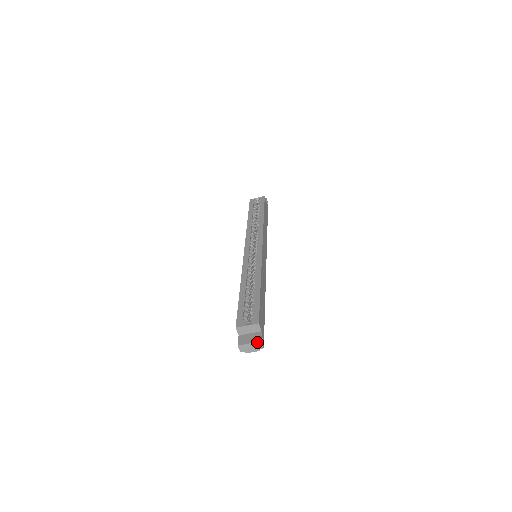
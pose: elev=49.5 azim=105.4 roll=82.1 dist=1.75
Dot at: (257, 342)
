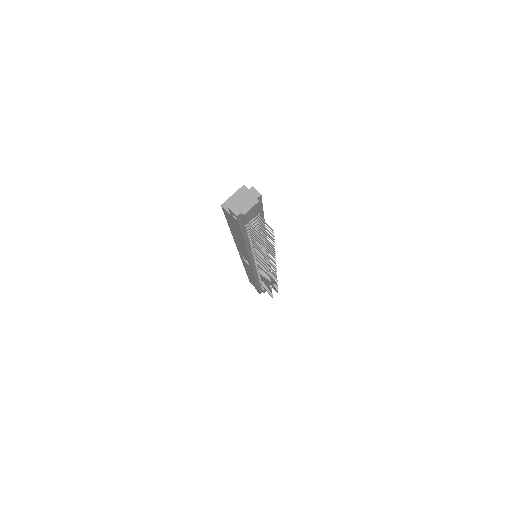
Dot at: (248, 190)
